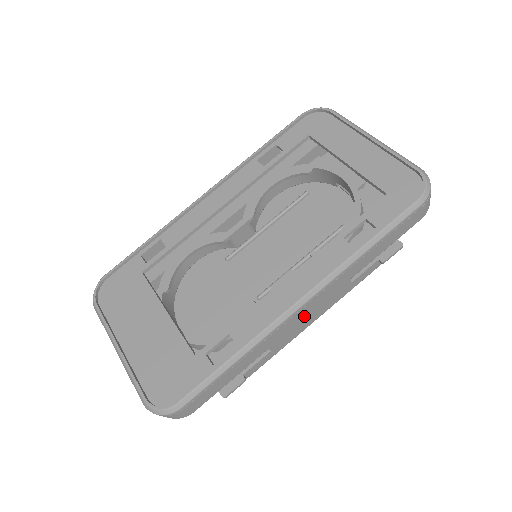
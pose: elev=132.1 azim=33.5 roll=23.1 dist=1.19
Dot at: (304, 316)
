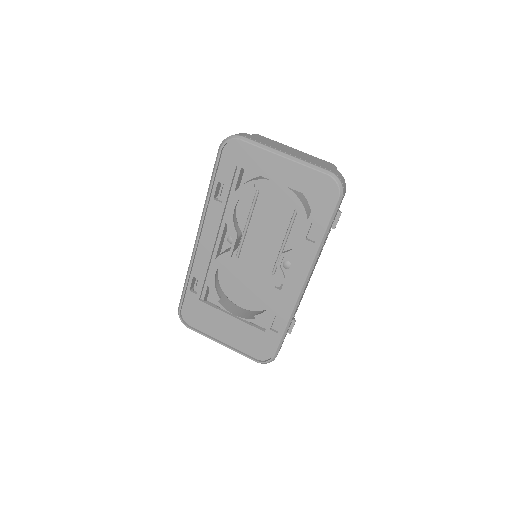
Dot at: occluded
